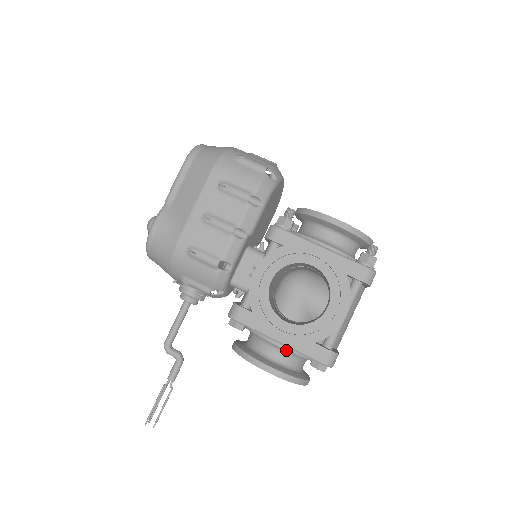
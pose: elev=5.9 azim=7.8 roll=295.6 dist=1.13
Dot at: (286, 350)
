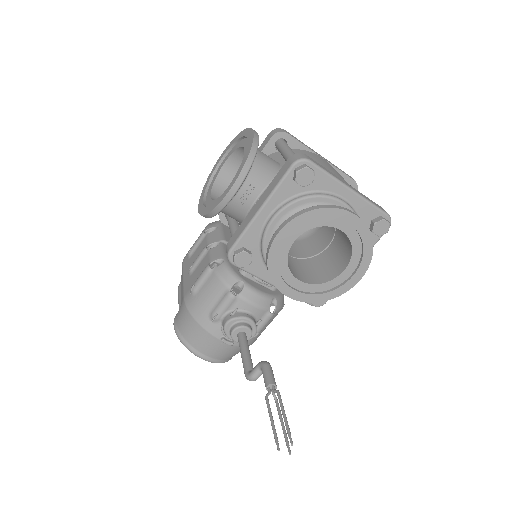
Dot at: (280, 210)
